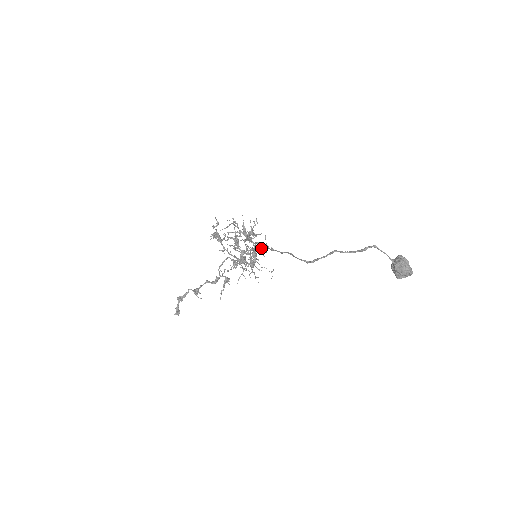
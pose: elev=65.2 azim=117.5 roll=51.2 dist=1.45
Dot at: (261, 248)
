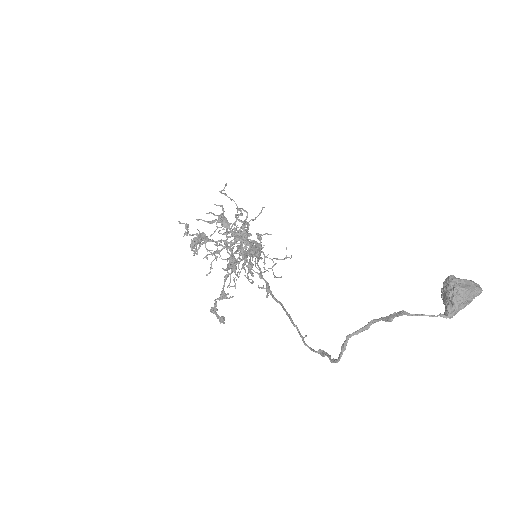
Dot at: occluded
